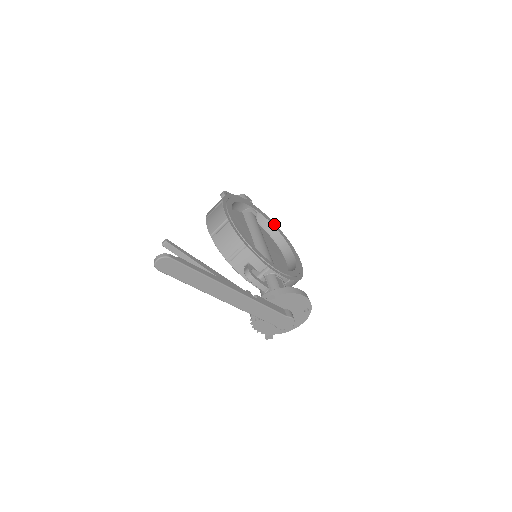
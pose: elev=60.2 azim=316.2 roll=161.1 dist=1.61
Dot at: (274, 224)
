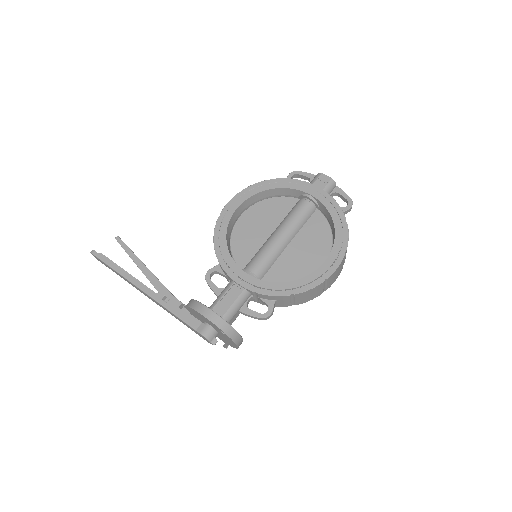
Dot at: (337, 214)
